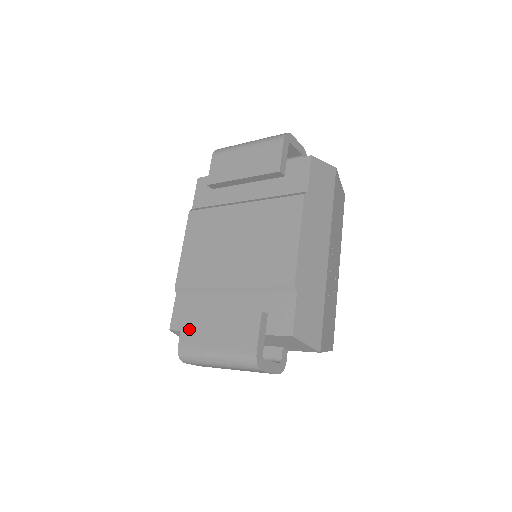
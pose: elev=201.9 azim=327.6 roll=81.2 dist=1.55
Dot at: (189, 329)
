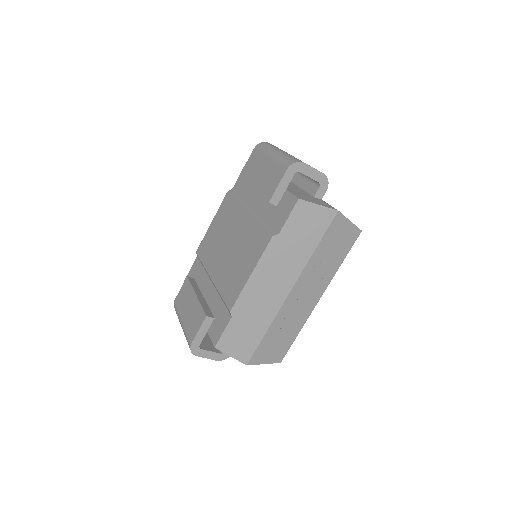
Dot at: (182, 293)
